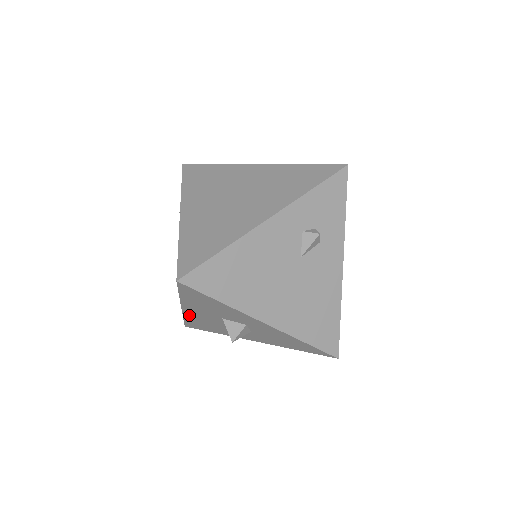
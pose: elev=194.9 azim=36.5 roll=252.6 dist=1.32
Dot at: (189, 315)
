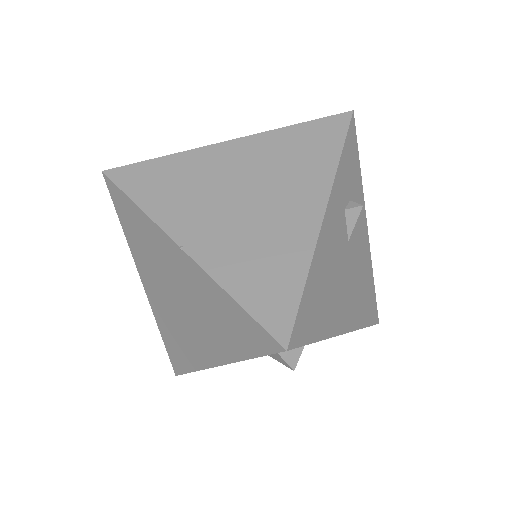
Dot at: occluded
